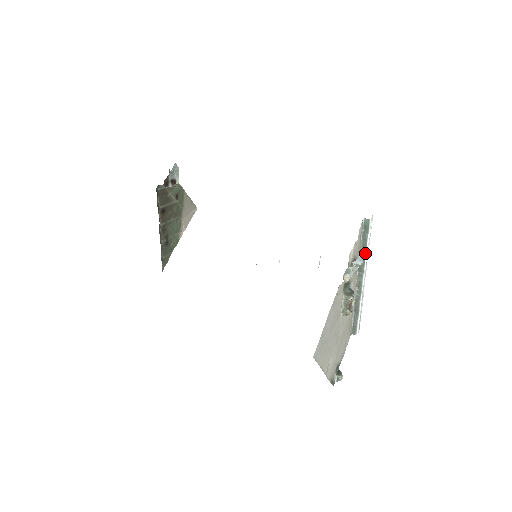
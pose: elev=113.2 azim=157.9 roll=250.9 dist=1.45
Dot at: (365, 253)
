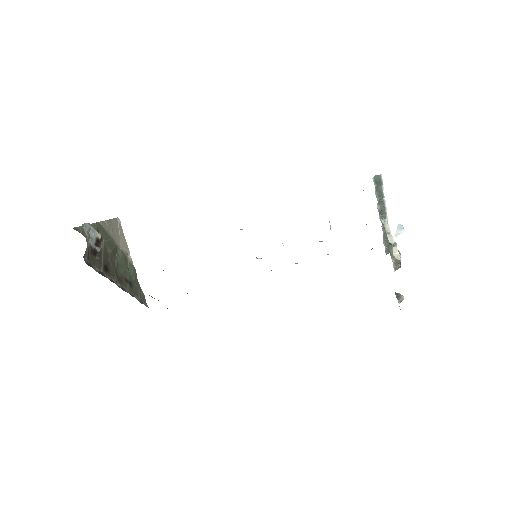
Dot at: (383, 200)
